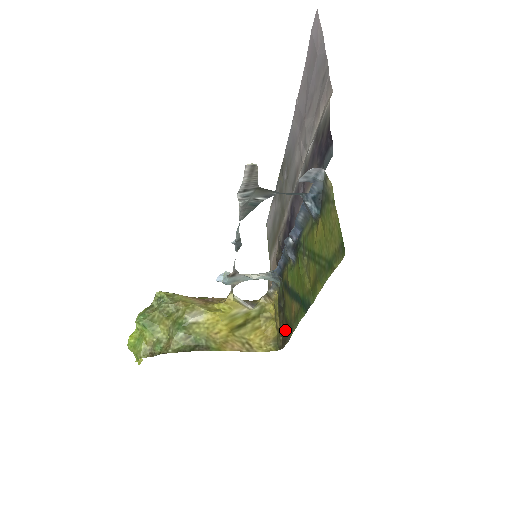
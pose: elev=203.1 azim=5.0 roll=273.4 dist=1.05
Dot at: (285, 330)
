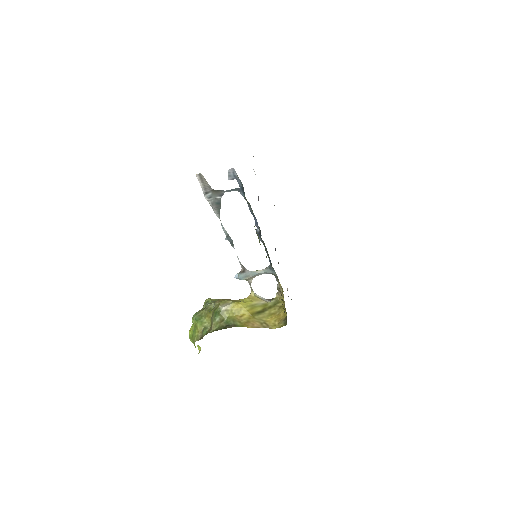
Dot at: occluded
